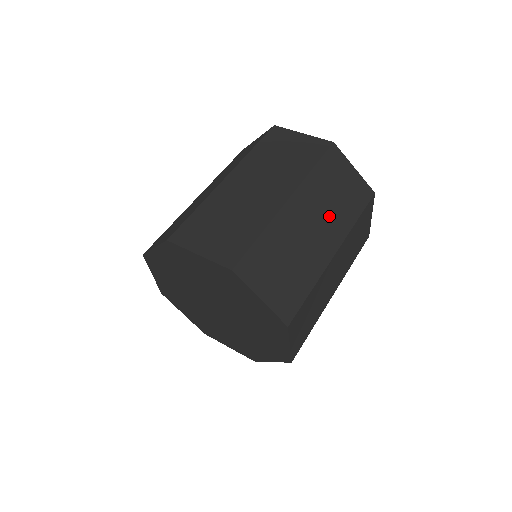
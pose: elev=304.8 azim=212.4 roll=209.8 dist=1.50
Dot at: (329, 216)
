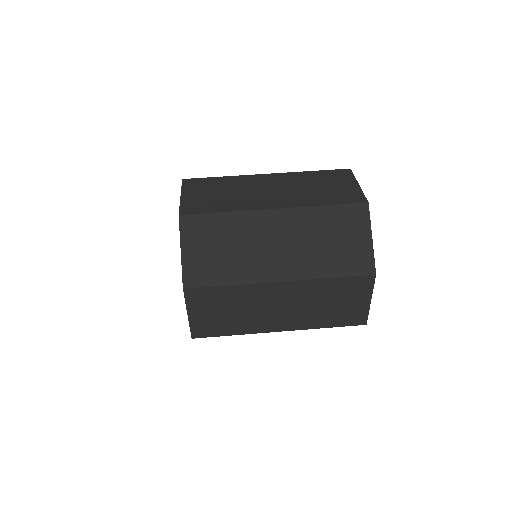
Dot at: (303, 311)
